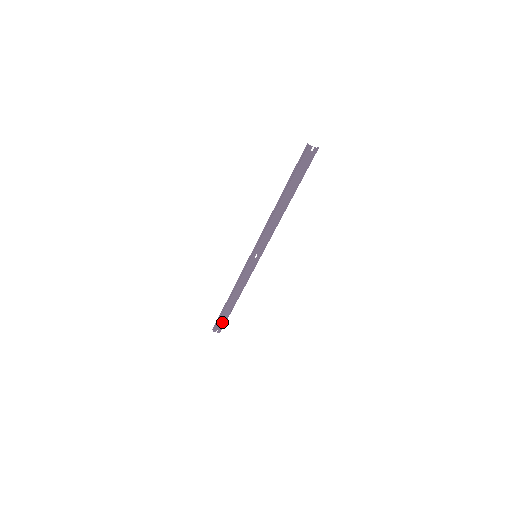
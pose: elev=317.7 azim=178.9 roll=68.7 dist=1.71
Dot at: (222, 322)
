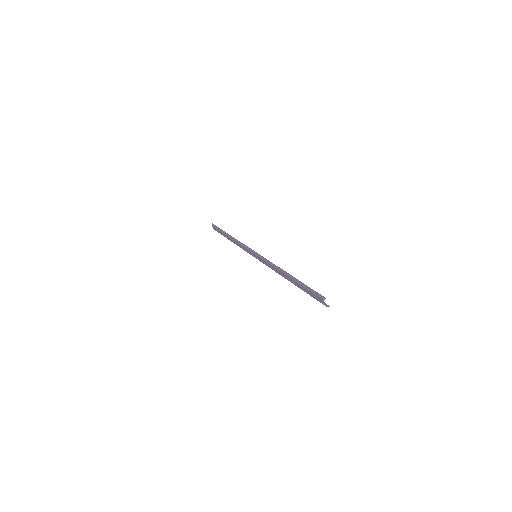
Dot at: occluded
